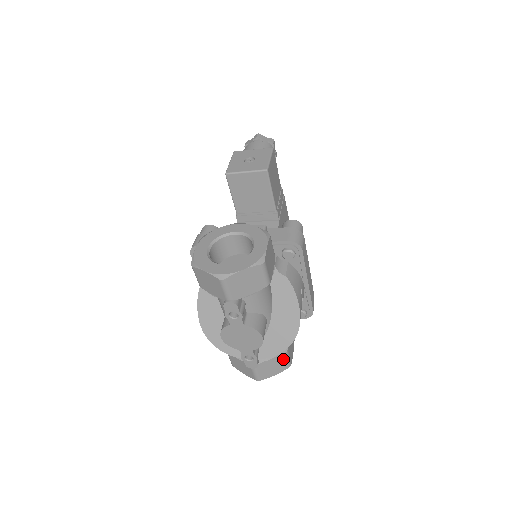
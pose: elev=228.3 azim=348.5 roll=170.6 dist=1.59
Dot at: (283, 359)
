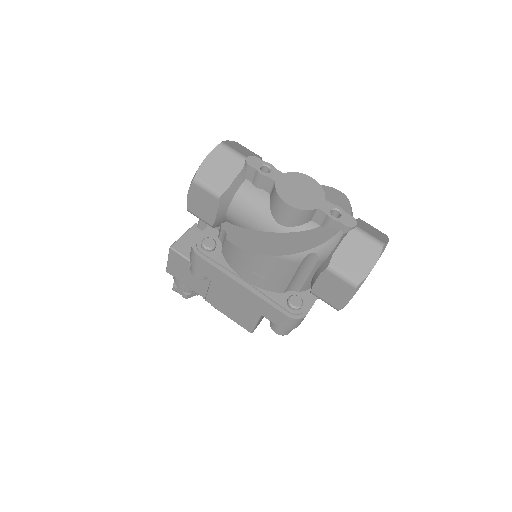
Dot at: (368, 225)
